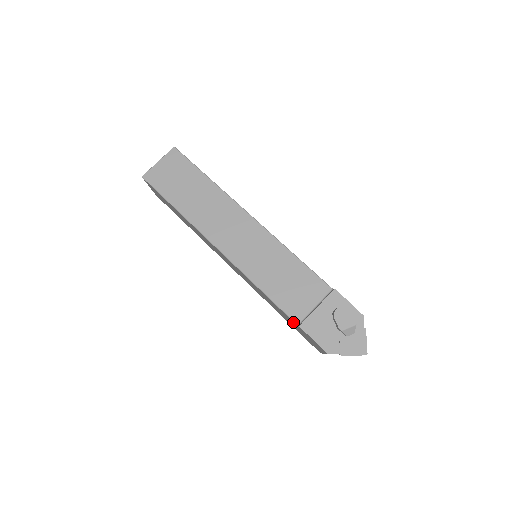
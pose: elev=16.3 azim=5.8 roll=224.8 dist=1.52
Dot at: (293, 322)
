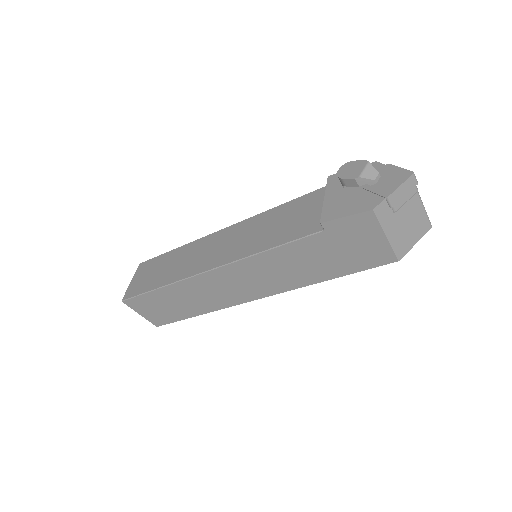
Dot at: (319, 238)
